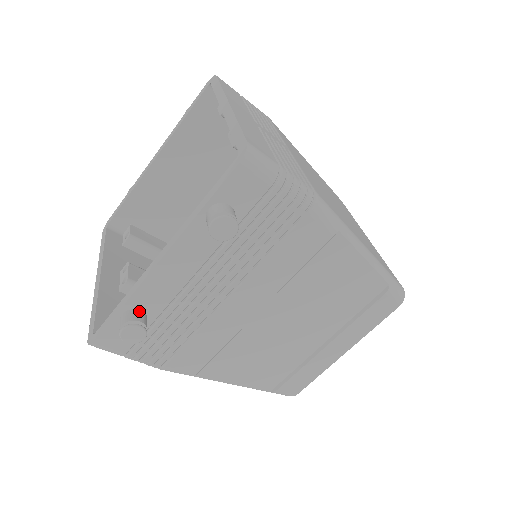
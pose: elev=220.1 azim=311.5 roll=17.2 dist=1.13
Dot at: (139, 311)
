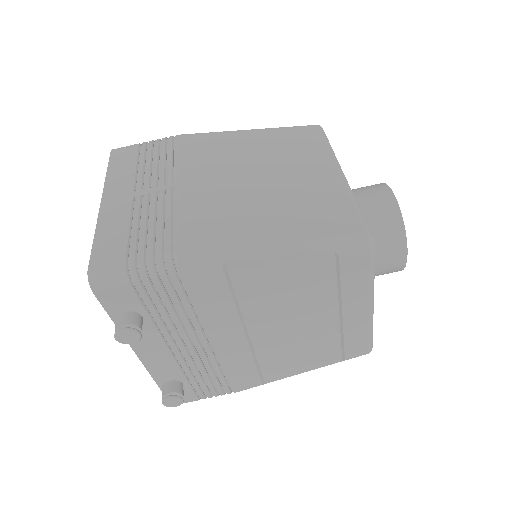
Dot at: (168, 382)
